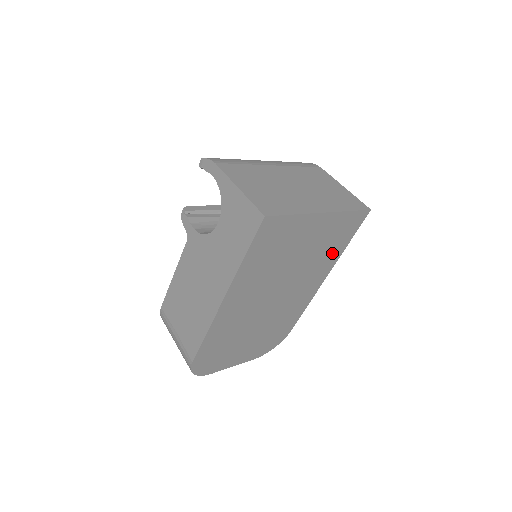
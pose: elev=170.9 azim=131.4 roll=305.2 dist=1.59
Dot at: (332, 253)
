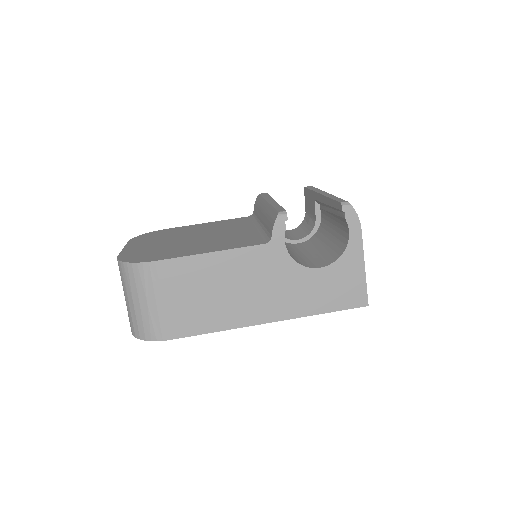
Dot at: occluded
